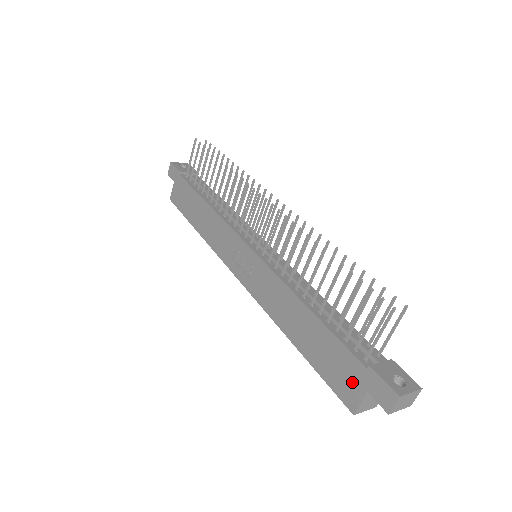
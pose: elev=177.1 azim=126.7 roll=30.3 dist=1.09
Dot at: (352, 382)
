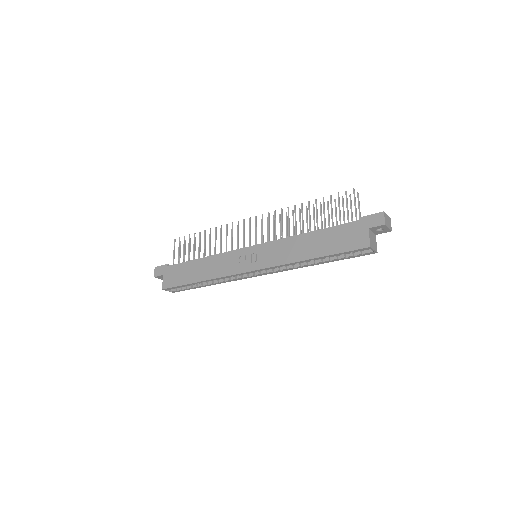
Dot at: (358, 234)
